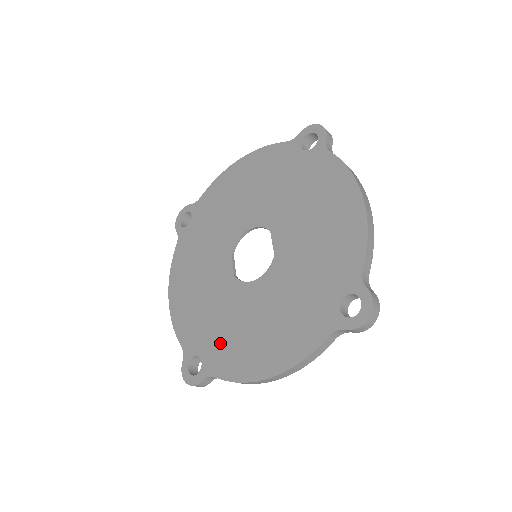
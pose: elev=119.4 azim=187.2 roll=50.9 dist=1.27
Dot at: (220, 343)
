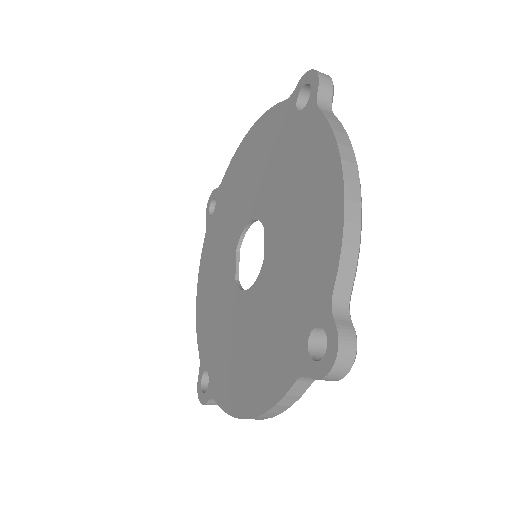
Dot at: (221, 361)
